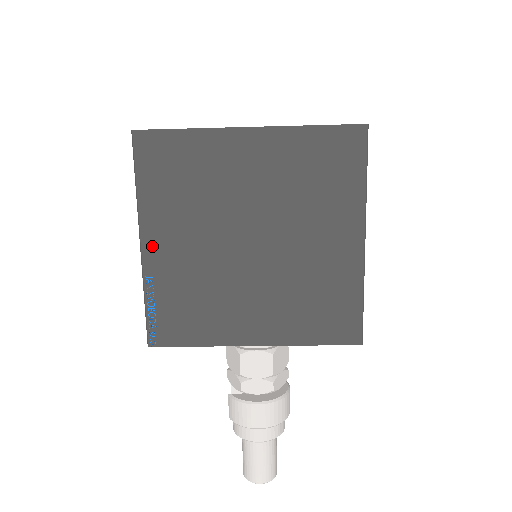
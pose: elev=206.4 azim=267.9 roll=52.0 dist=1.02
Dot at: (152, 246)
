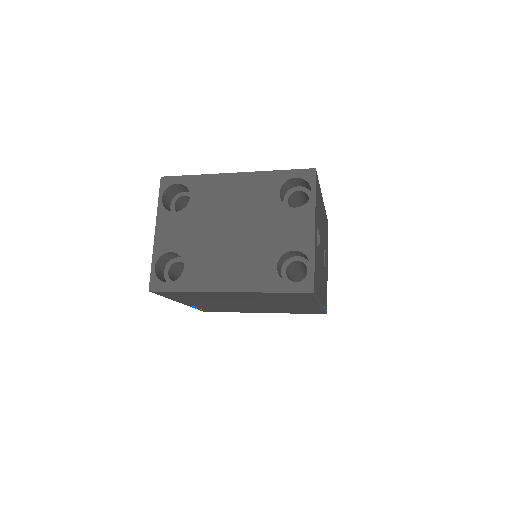
Dot at: (188, 303)
